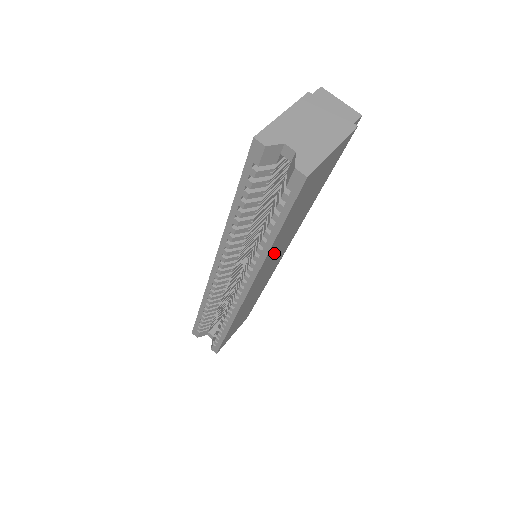
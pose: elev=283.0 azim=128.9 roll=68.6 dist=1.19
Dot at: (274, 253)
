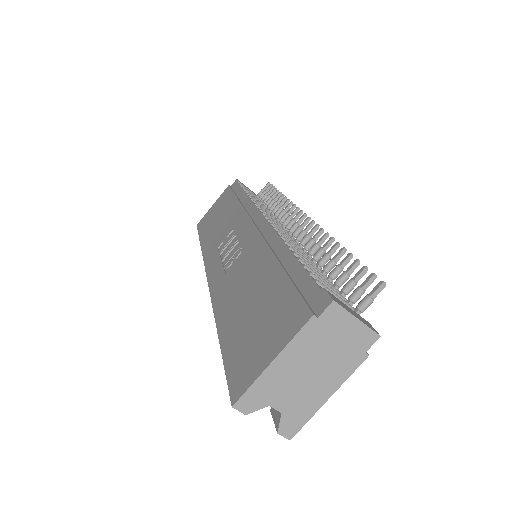
Dot at: occluded
